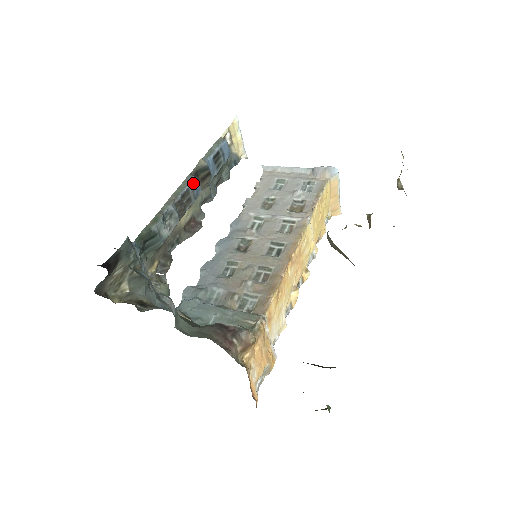
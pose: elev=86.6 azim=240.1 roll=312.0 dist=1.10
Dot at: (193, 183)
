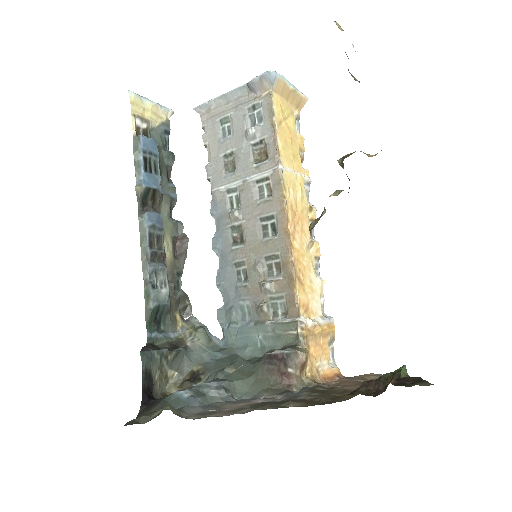
Dot at: (149, 222)
